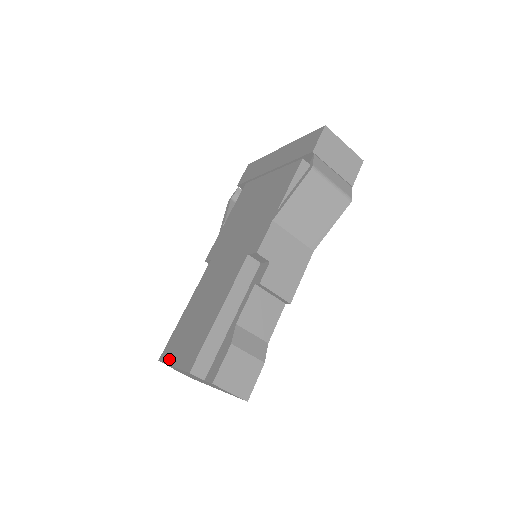
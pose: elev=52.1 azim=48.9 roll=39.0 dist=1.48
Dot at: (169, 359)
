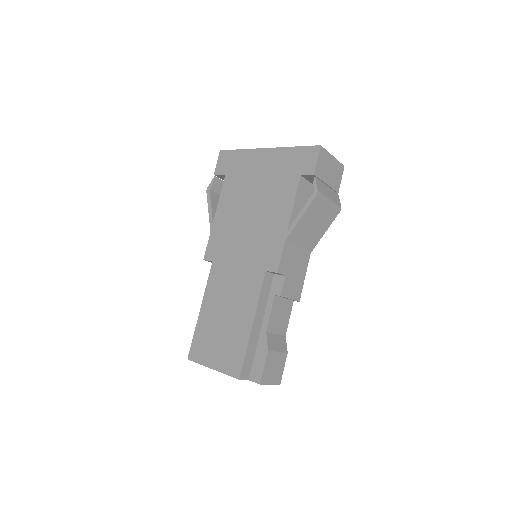
Dot at: (203, 361)
